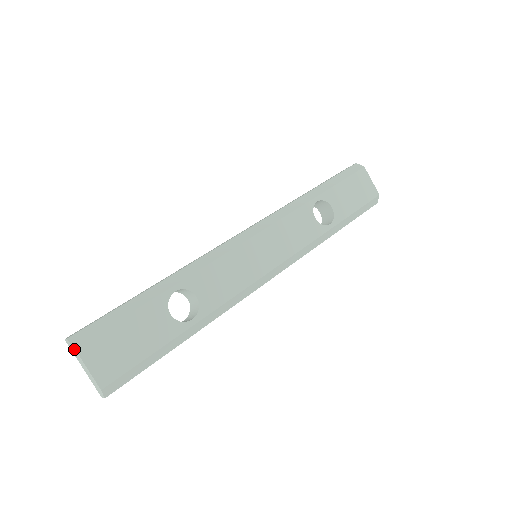
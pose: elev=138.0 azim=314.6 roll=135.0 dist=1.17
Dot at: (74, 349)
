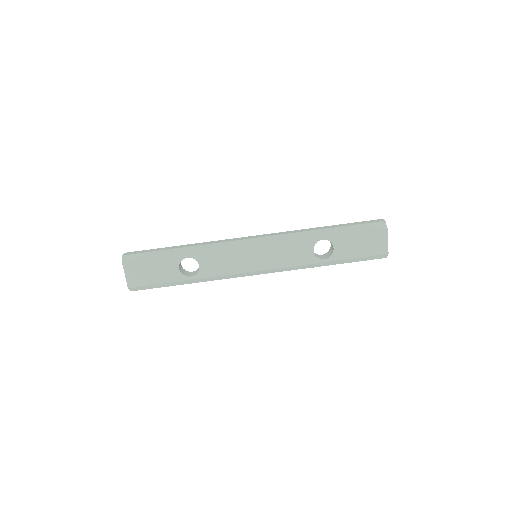
Dot at: (123, 263)
